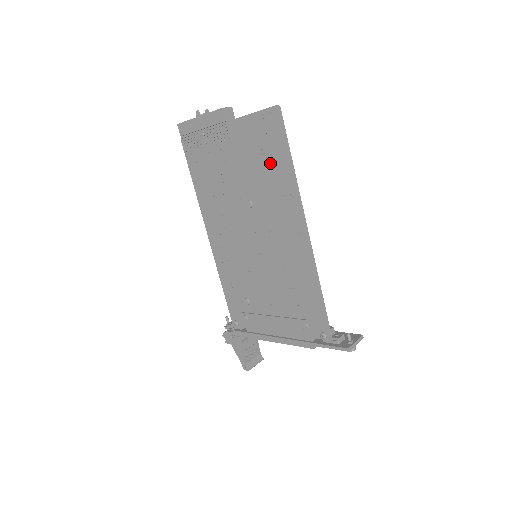
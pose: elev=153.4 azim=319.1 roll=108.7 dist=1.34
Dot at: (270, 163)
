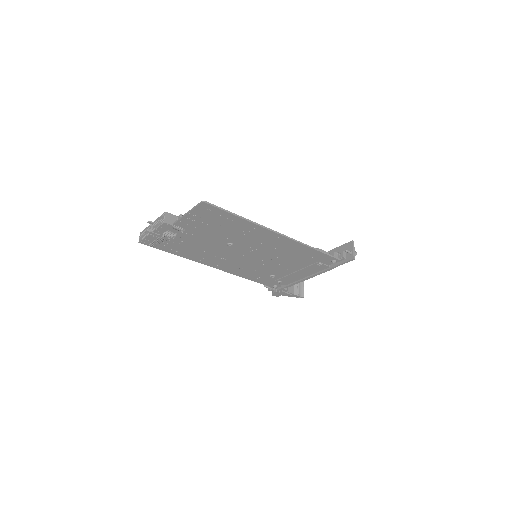
Dot at: (225, 224)
